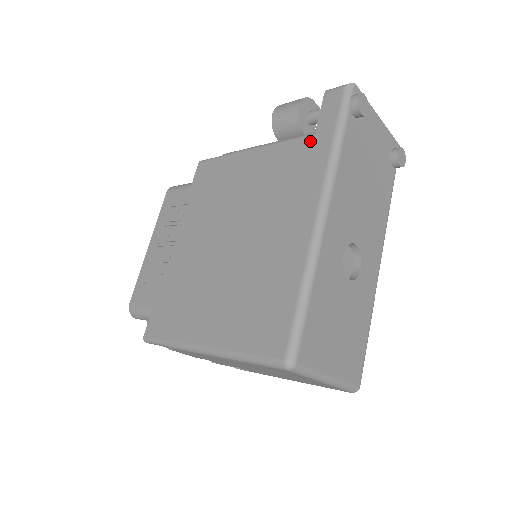
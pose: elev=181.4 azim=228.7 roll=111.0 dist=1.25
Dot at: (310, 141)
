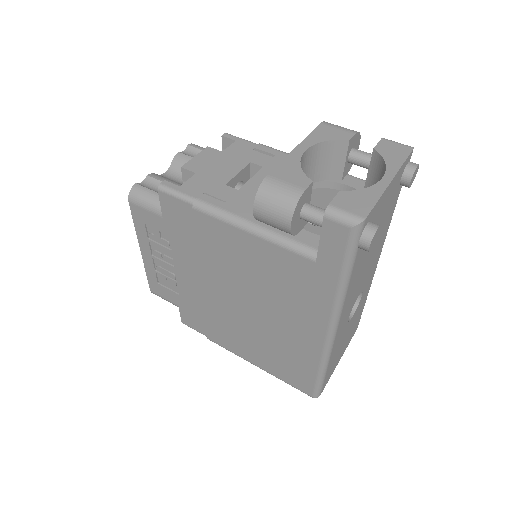
Dot at: (311, 267)
